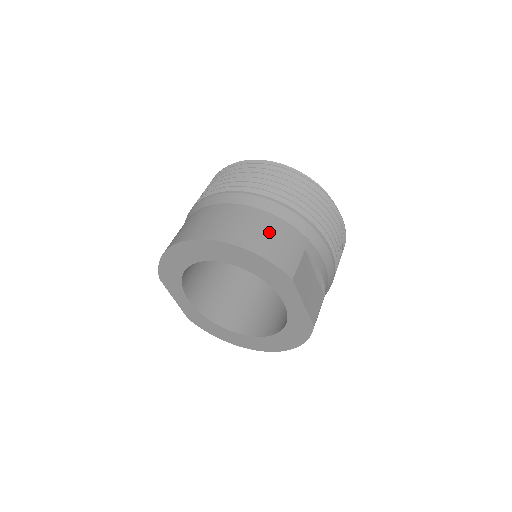
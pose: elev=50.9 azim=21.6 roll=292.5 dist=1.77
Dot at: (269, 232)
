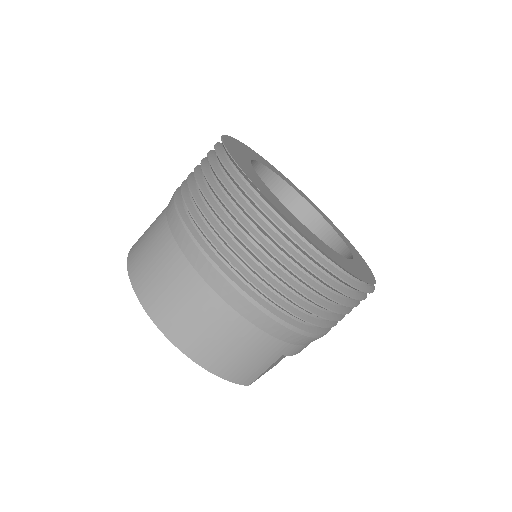
Dot at: (239, 349)
